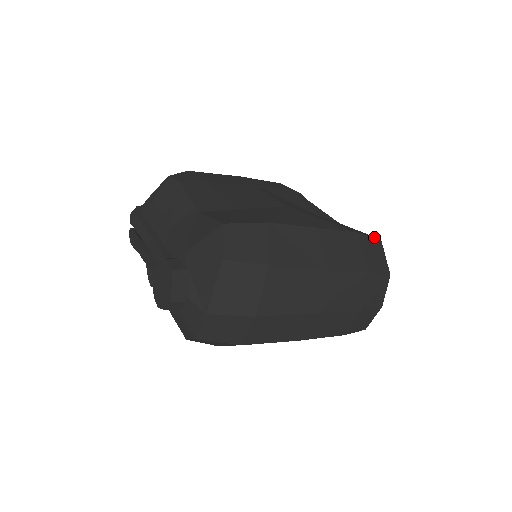
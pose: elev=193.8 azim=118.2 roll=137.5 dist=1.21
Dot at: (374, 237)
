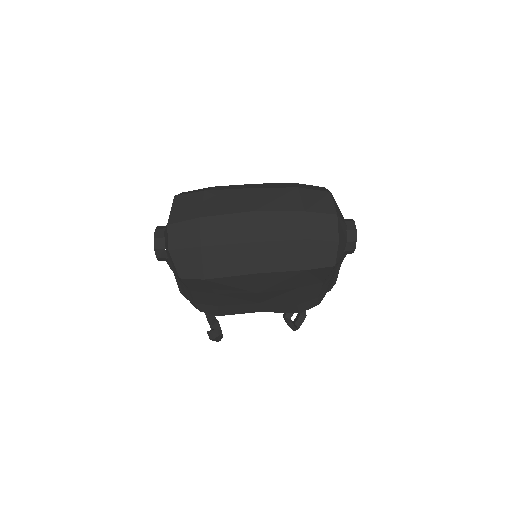
Dot at: occluded
